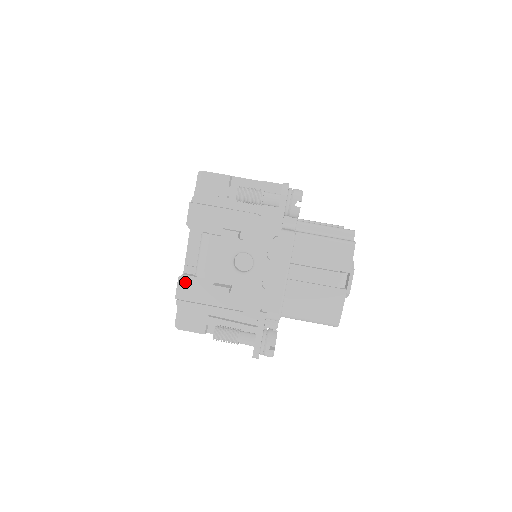
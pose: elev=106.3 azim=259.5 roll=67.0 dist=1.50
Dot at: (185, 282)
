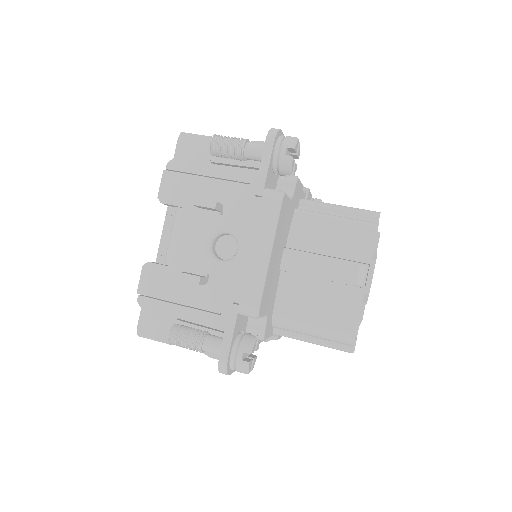
Dot at: (151, 272)
